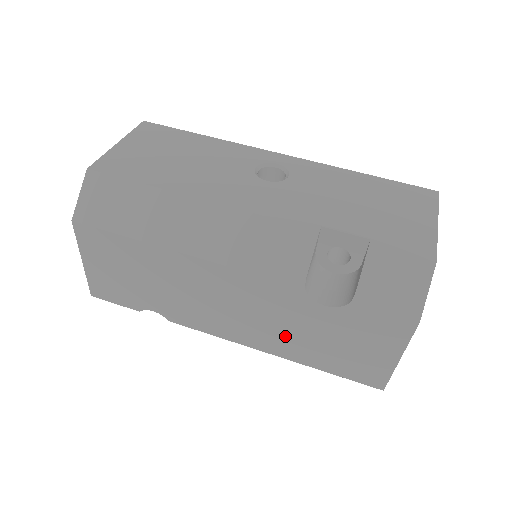
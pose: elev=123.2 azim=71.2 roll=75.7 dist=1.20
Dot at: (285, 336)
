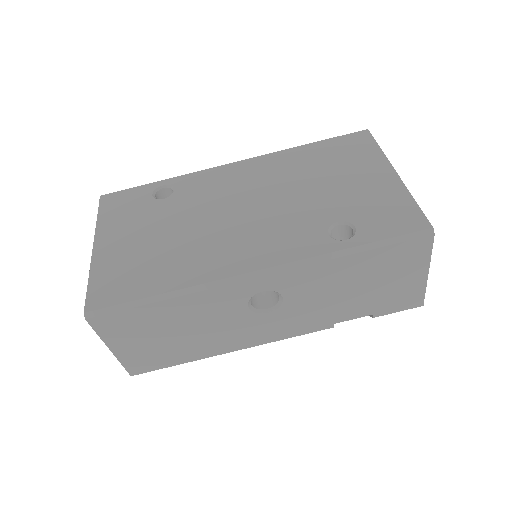
Dot at: occluded
